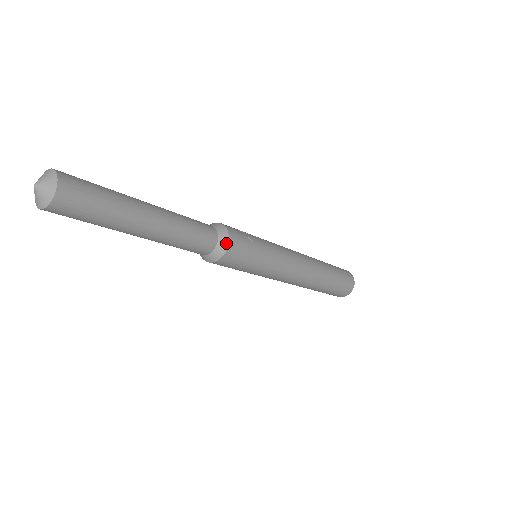
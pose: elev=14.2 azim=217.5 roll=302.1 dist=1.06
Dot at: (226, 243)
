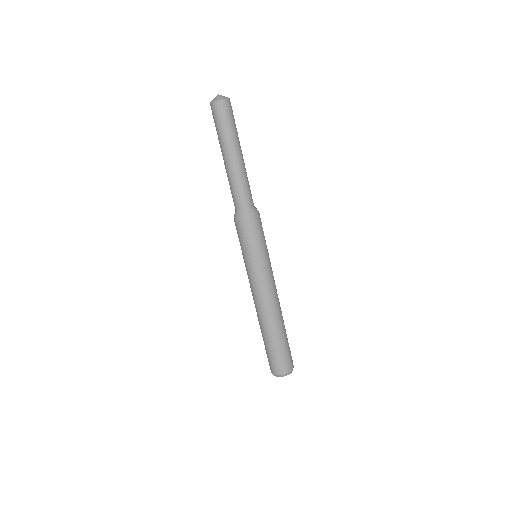
Dot at: (250, 214)
